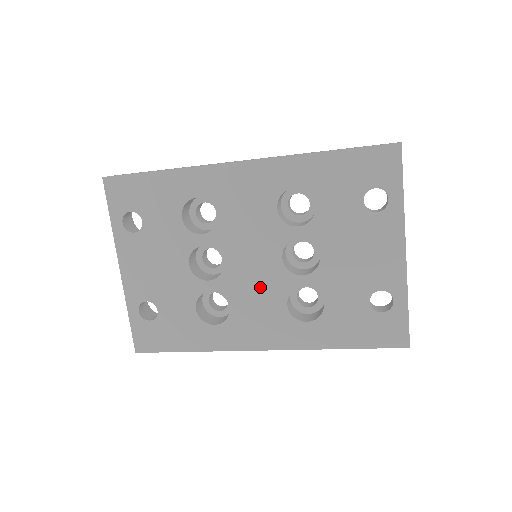
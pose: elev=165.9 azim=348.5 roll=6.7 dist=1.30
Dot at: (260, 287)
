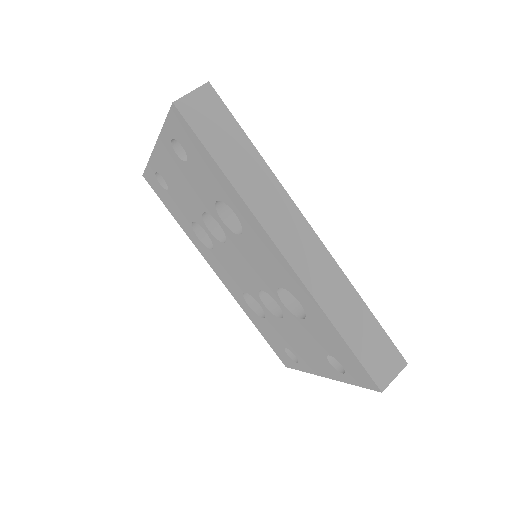
Dot at: (237, 273)
